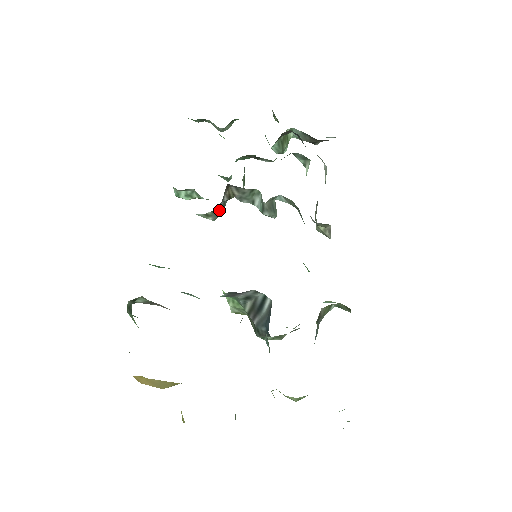
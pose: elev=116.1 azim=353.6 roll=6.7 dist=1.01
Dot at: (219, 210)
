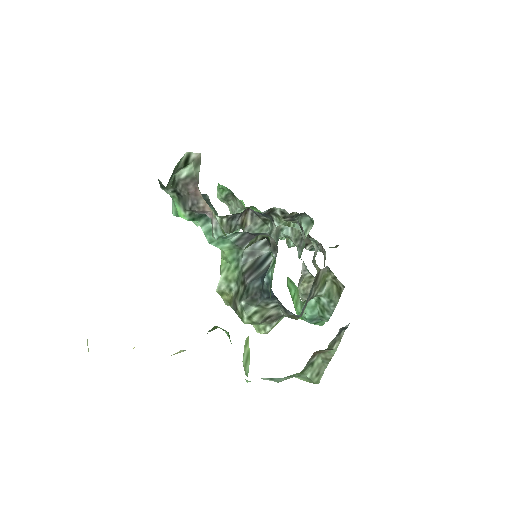
Dot at: (230, 227)
